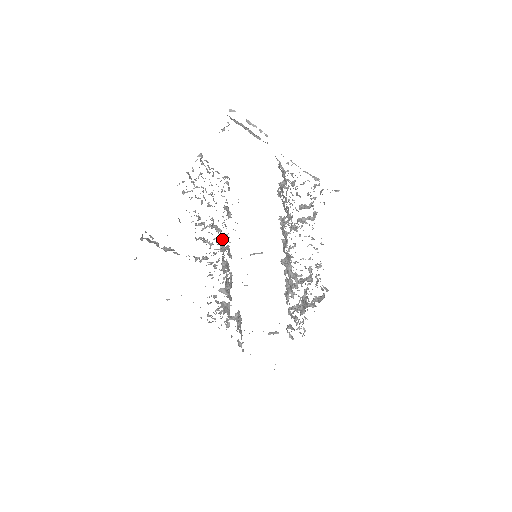
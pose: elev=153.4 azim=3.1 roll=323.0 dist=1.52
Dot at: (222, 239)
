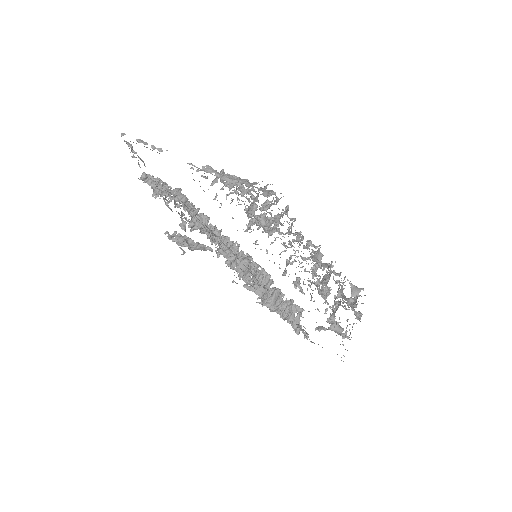
Dot at: occluded
